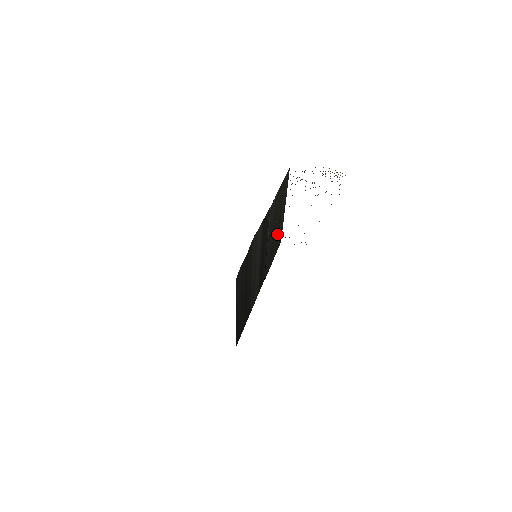
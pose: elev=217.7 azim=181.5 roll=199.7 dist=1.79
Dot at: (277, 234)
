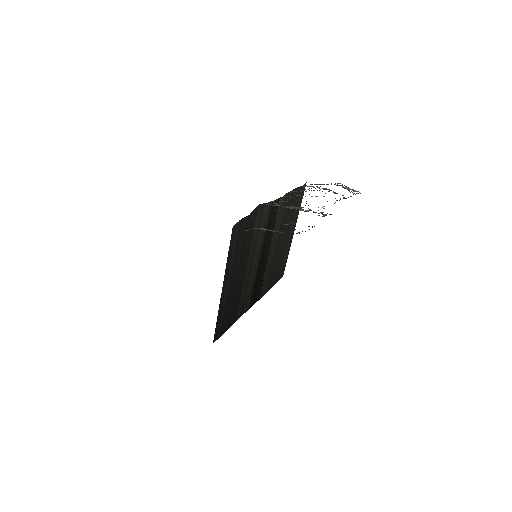
Dot at: (281, 256)
